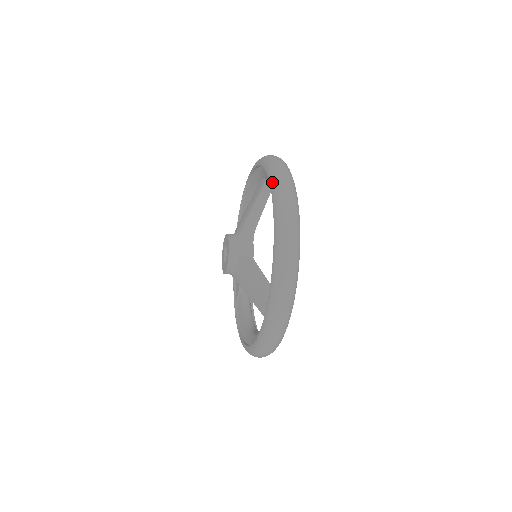
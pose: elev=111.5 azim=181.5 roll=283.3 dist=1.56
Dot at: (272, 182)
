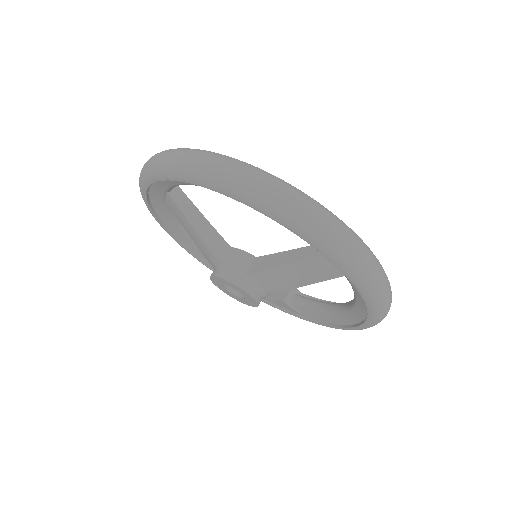
Dot at: (170, 175)
